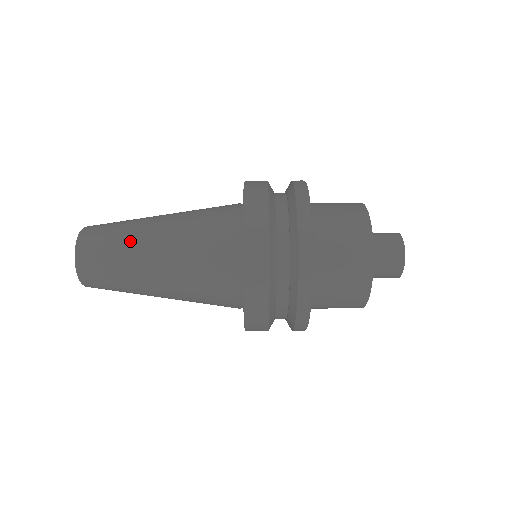
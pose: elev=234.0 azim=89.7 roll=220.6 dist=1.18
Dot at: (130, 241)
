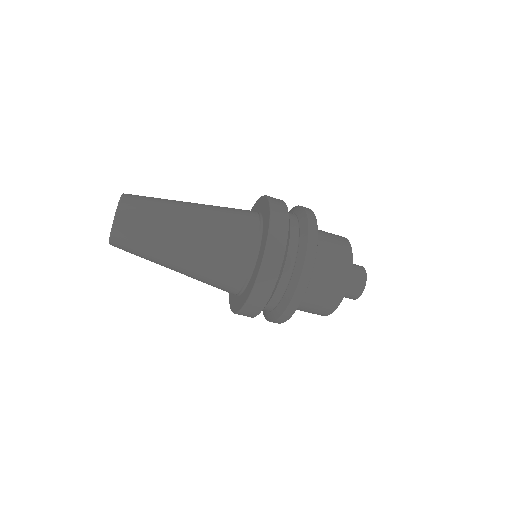
Dot at: (160, 246)
